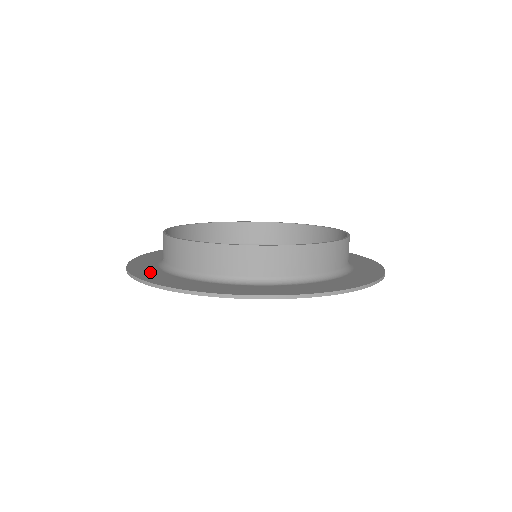
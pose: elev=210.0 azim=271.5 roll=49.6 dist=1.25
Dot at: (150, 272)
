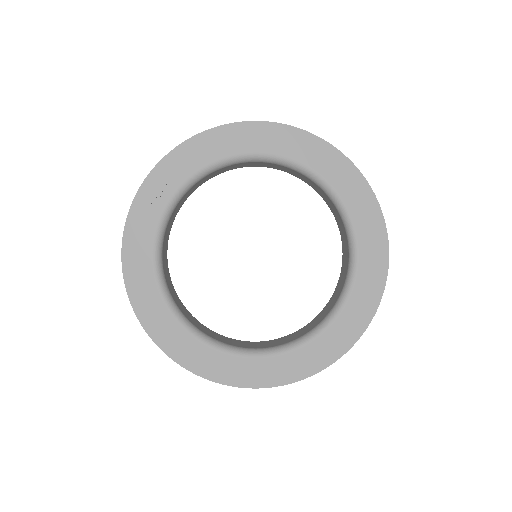
Dot at: (153, 309)
